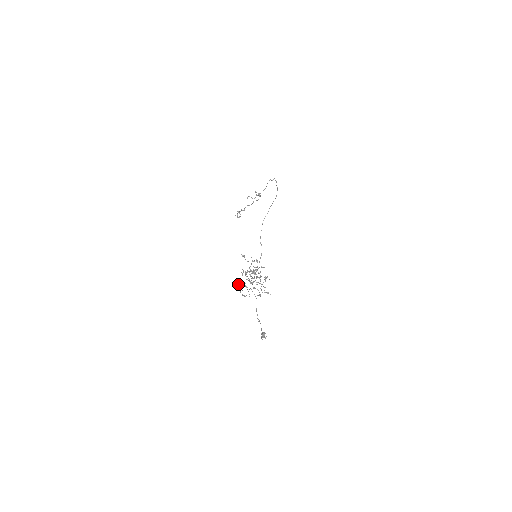
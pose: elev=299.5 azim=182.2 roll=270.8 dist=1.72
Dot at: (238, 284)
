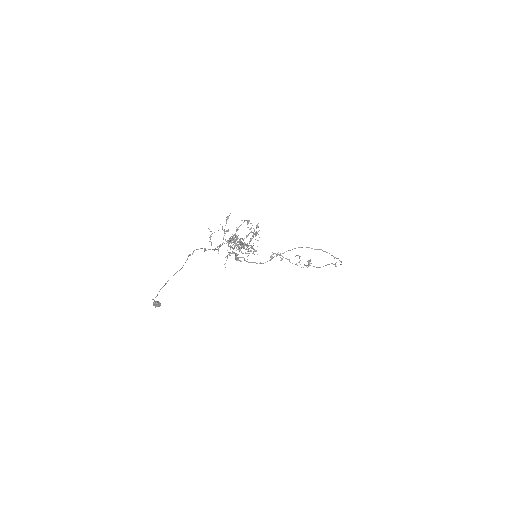
Dot at: (227, 216)
